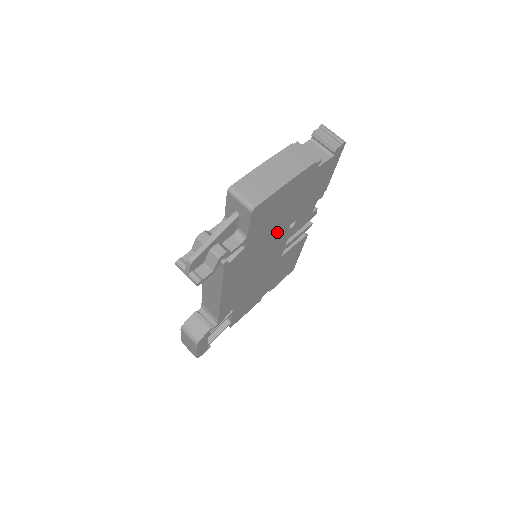
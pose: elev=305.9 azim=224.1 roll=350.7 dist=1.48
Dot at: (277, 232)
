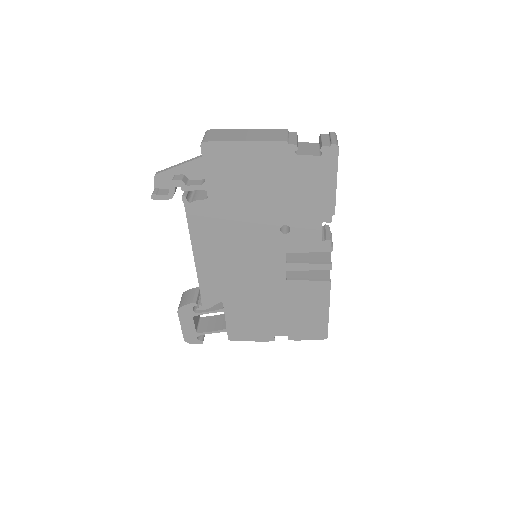
Dot at: (259, 219)
